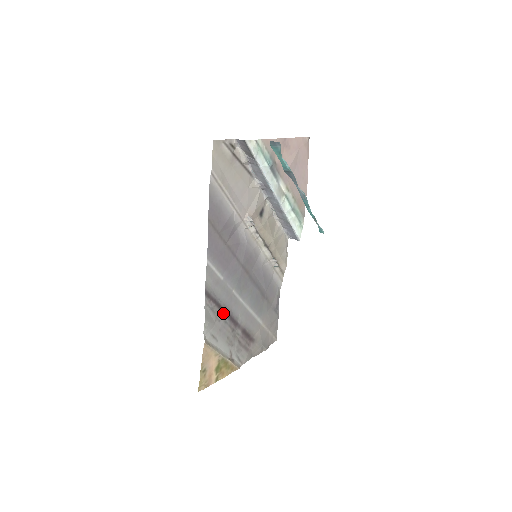
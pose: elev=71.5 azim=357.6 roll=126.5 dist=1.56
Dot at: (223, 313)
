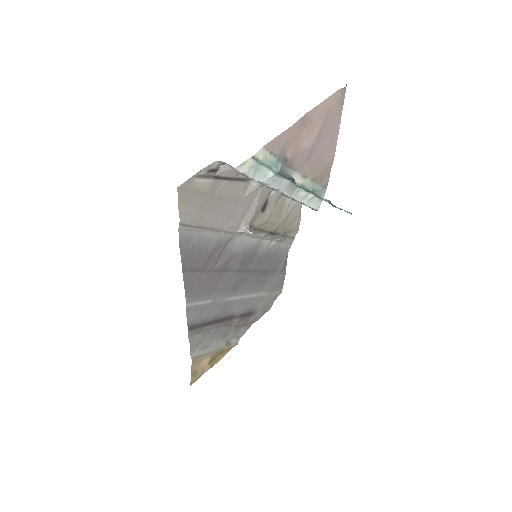
Dot at: (214, 324)
